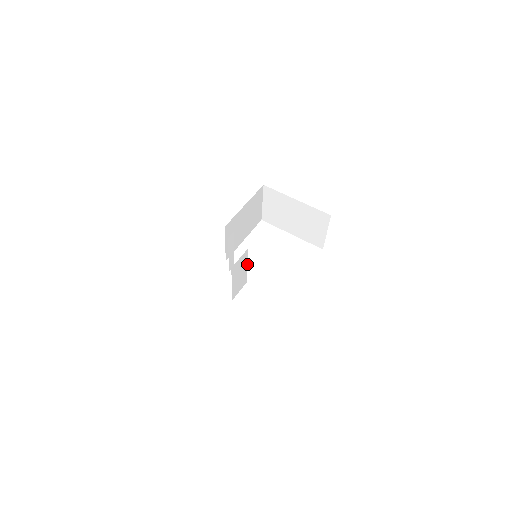
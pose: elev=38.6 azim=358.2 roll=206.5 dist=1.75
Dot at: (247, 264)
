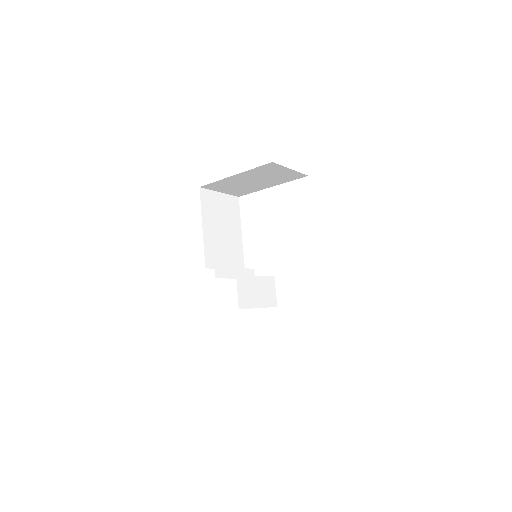
Dot at: (254, 276)
